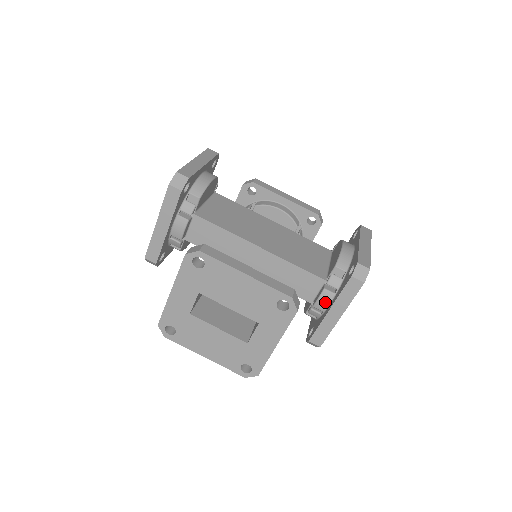
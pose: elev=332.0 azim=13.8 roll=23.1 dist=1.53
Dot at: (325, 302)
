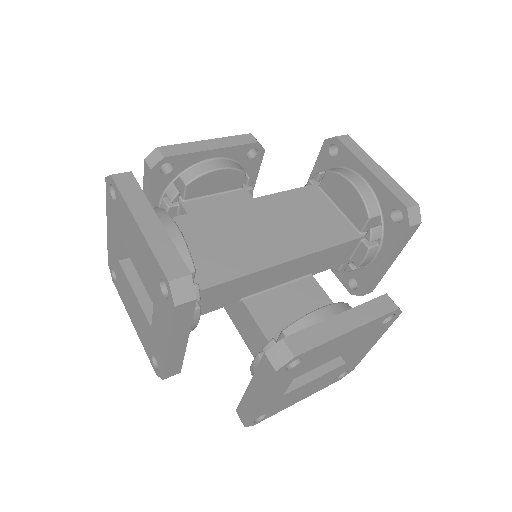
Dot at: (371, 257)
